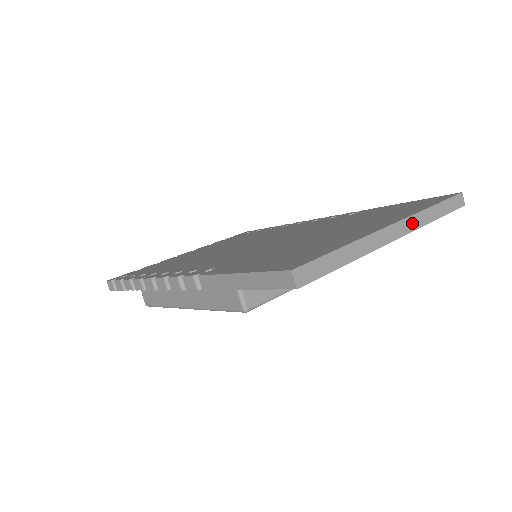
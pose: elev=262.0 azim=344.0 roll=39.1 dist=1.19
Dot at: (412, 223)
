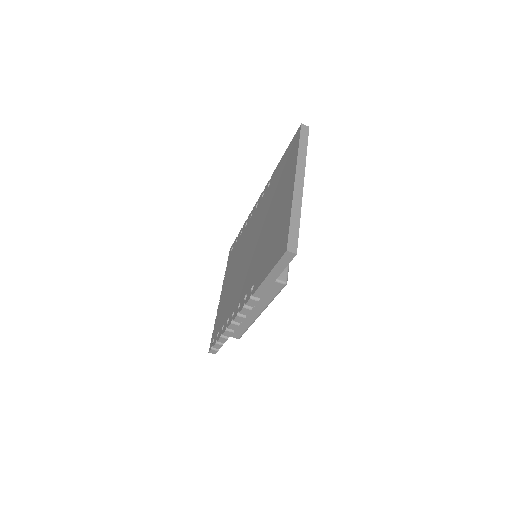
Dot at: (300, 168)
